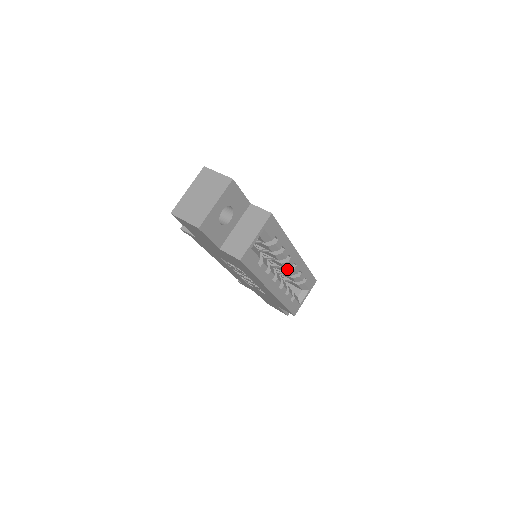
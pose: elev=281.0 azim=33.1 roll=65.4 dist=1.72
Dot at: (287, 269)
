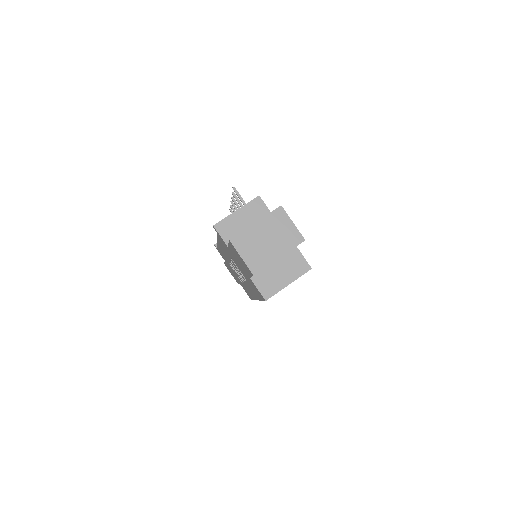
Dot at: occluded
